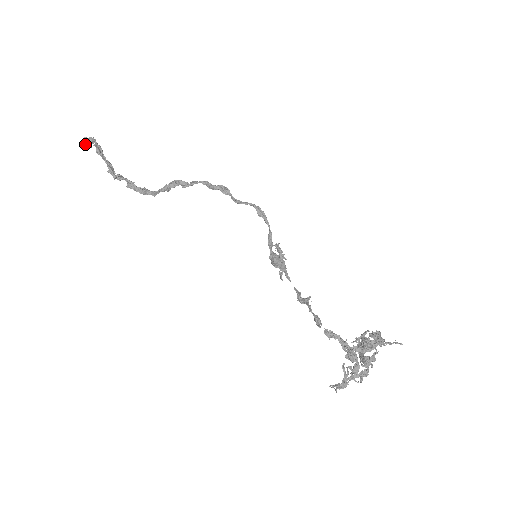
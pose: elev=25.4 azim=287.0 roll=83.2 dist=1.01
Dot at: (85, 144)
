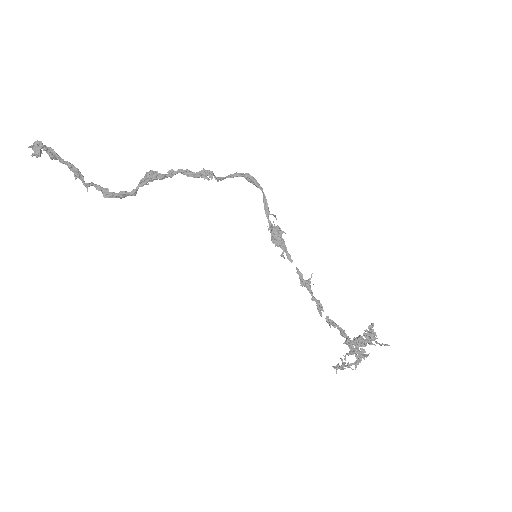
Dot at: occluded
